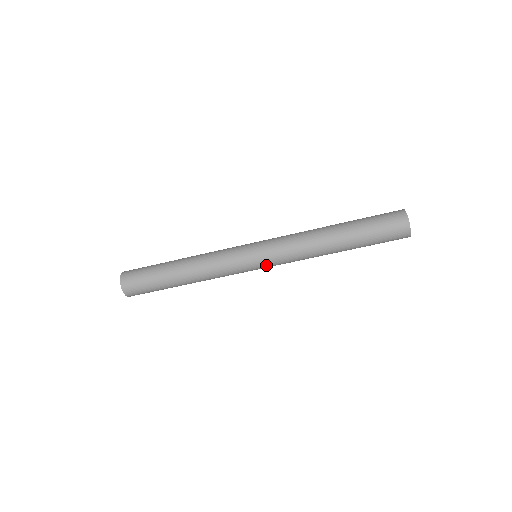
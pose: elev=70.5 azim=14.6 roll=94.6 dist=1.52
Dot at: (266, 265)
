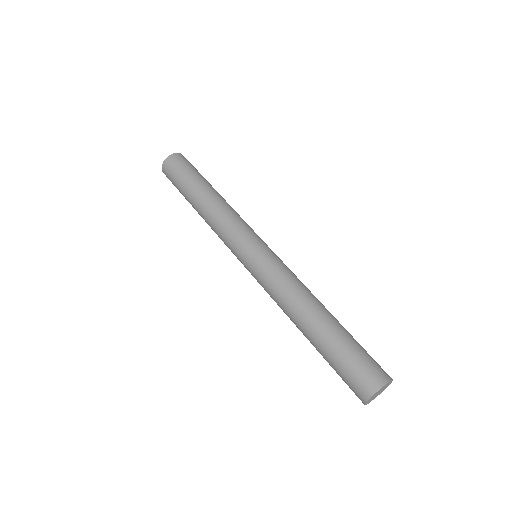
Dot at: occluded
